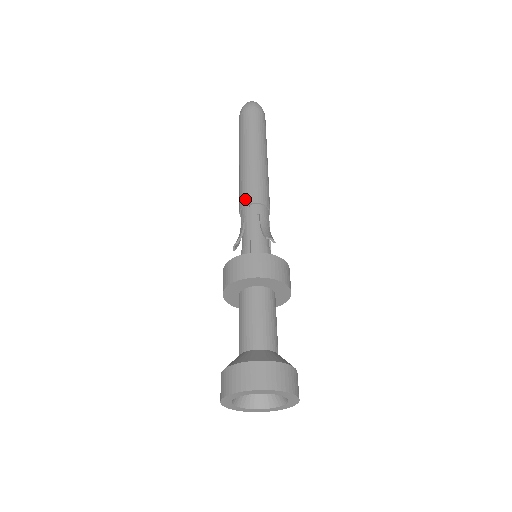
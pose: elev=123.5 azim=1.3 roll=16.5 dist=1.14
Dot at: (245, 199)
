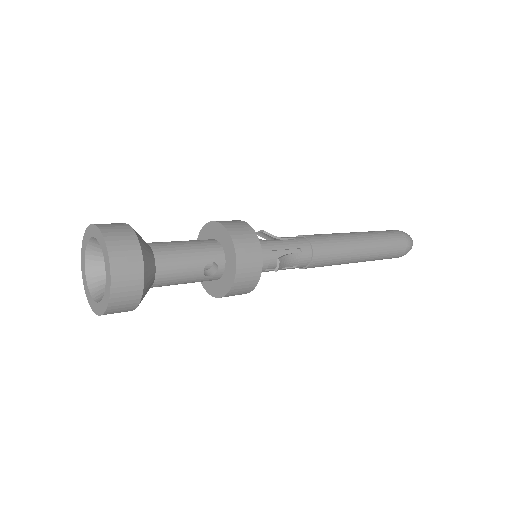
Dot at: occluded
